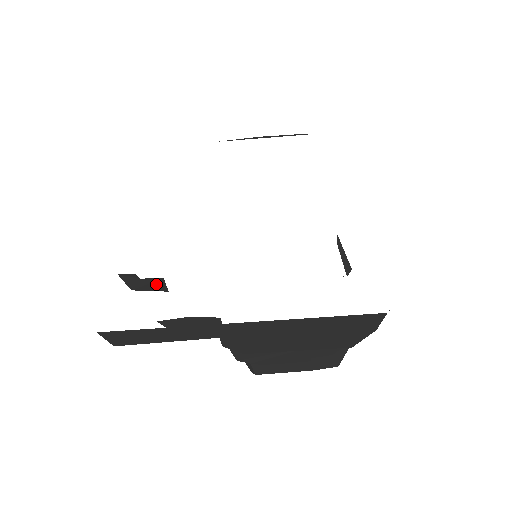
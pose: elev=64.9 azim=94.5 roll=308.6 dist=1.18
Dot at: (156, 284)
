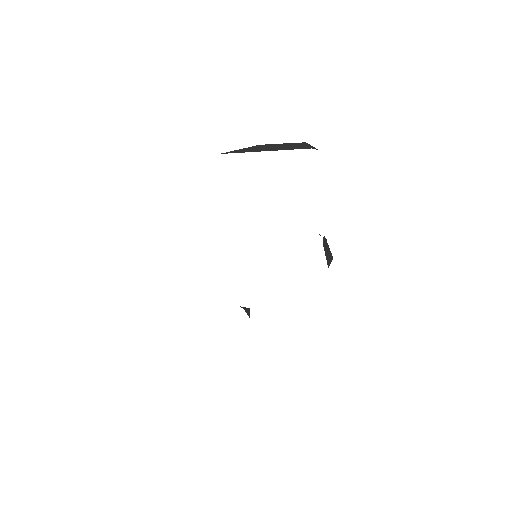
Dot at: occluded
